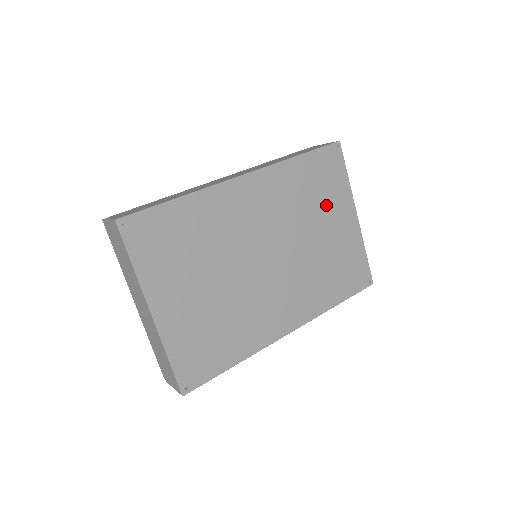
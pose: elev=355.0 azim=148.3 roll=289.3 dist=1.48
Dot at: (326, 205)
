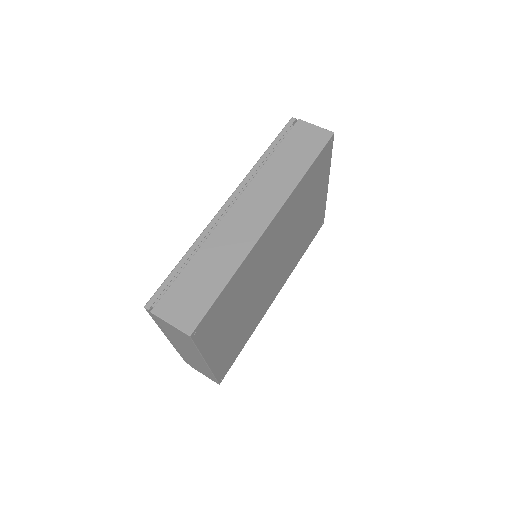
Dot at: (313, 195)
